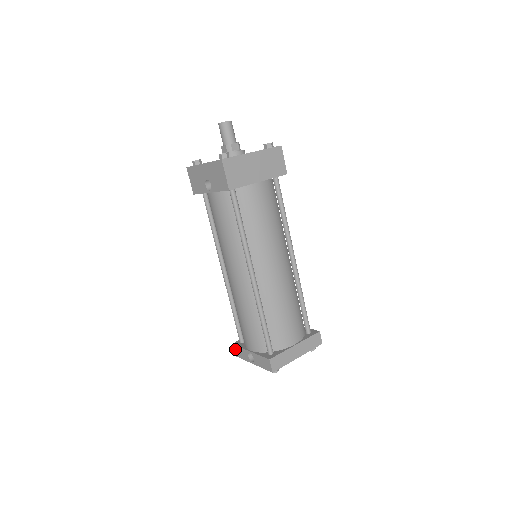
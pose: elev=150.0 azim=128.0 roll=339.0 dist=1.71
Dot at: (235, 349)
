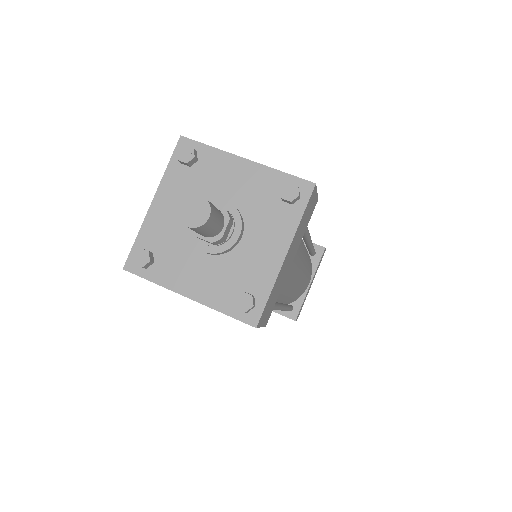
Dot at: occluded
